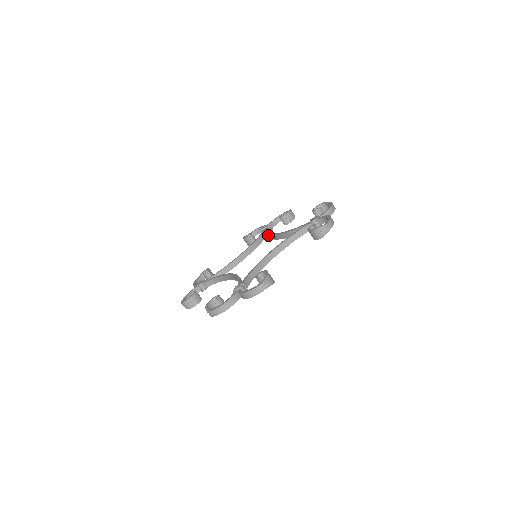
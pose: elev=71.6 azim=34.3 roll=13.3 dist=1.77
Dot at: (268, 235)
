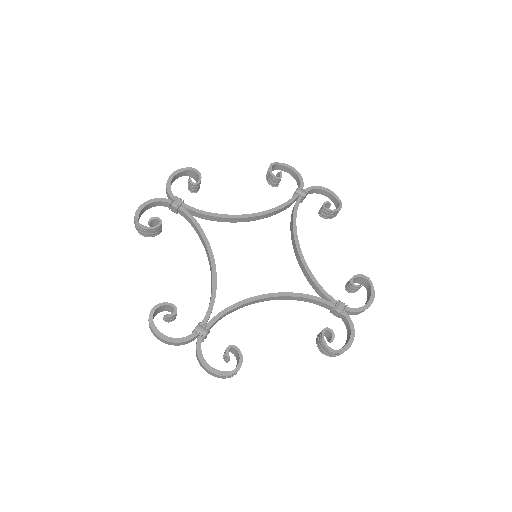
Dot at: (292, 223)
